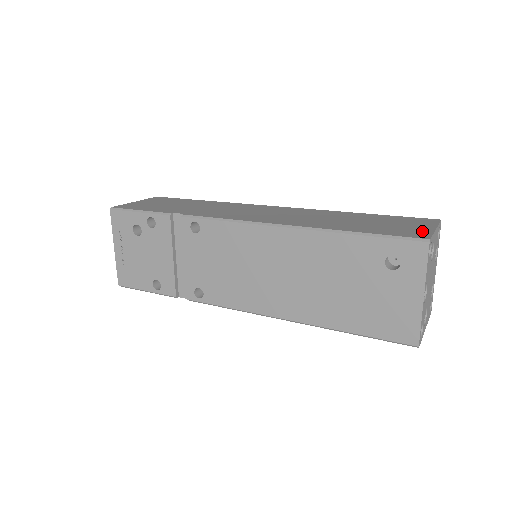
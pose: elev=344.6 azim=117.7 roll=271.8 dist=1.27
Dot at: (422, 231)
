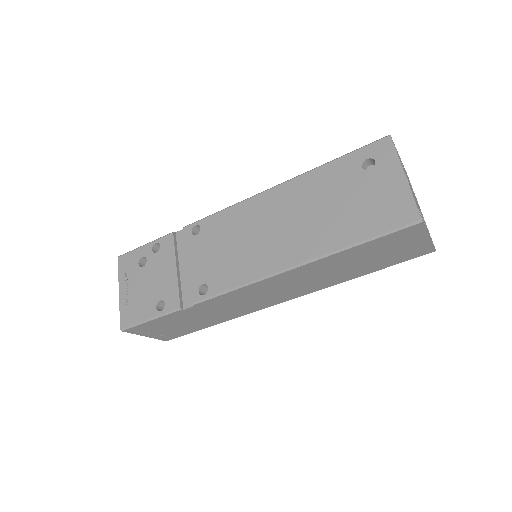
Dot at: occluded
